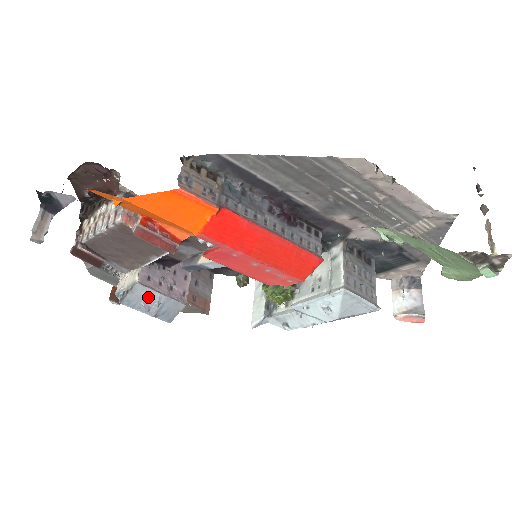
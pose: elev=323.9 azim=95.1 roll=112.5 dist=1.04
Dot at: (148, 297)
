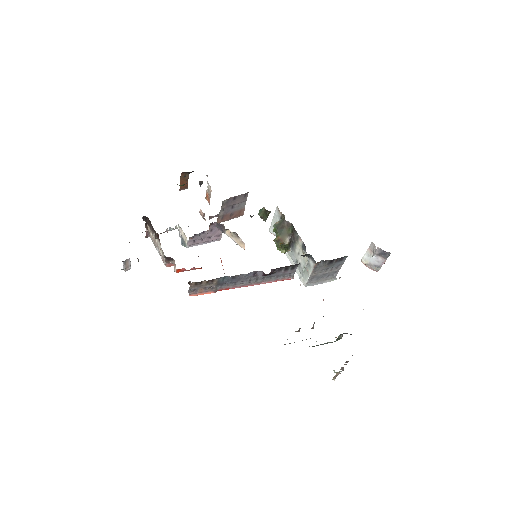
Dot at: occluded
